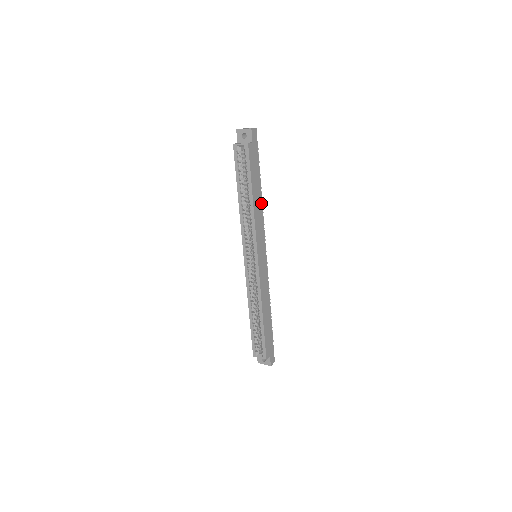
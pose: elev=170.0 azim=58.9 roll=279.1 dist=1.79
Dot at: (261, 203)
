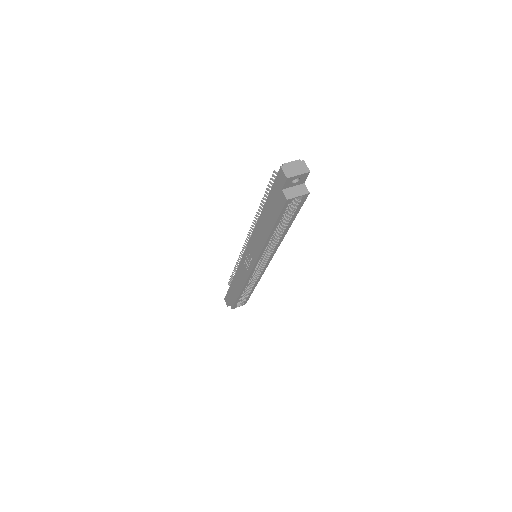
Dot at: occluded
